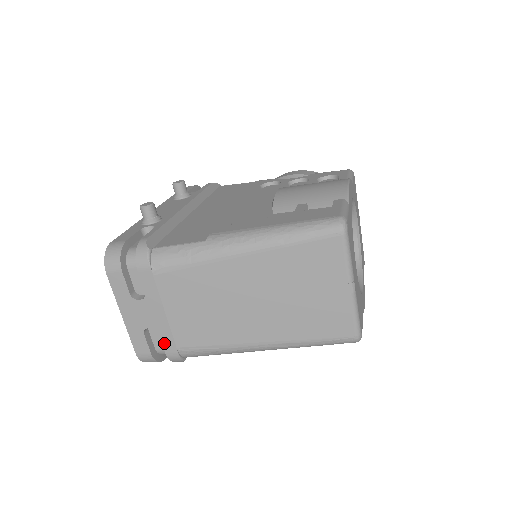
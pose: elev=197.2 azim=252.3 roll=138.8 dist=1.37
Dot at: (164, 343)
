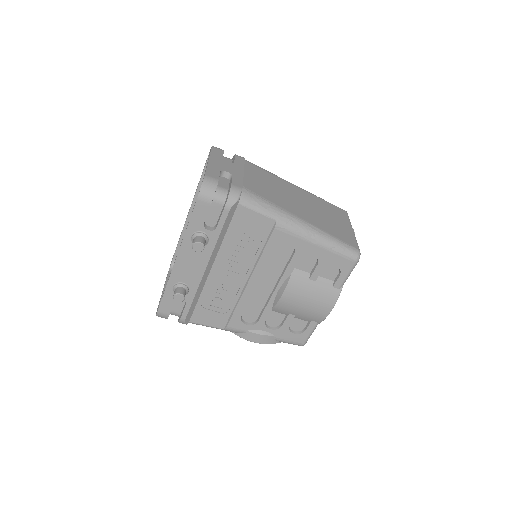
Dot at: (234, 181)
